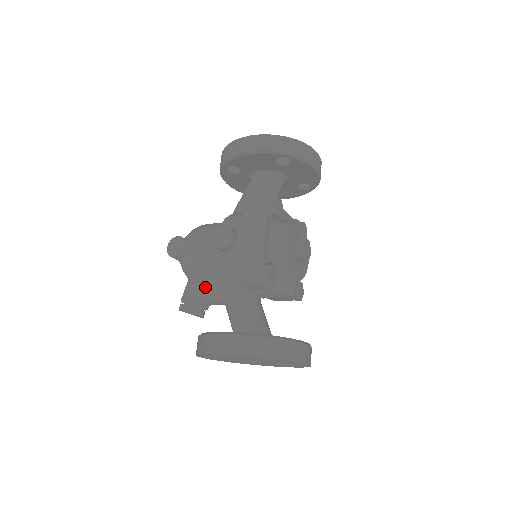
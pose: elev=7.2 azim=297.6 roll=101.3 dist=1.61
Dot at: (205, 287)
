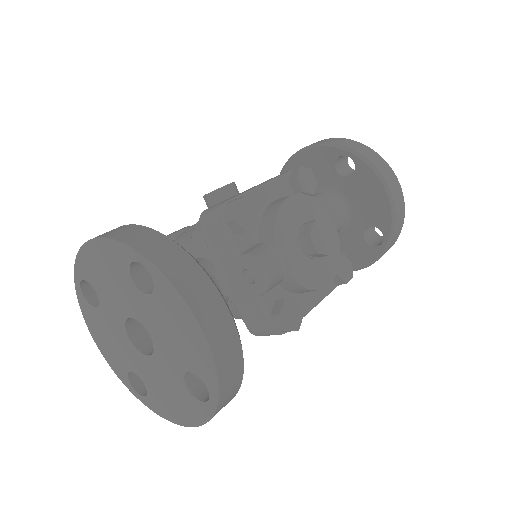
Dot at: occluded
